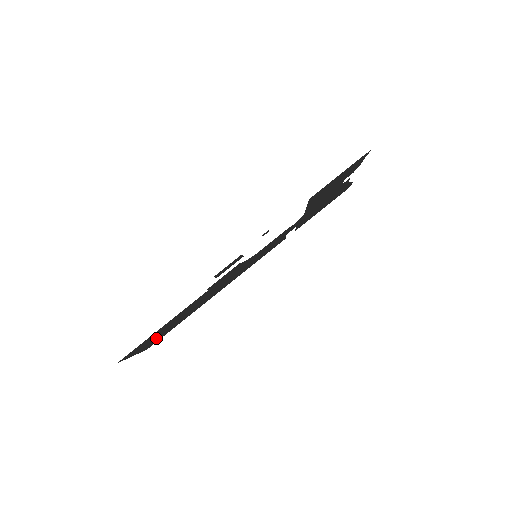
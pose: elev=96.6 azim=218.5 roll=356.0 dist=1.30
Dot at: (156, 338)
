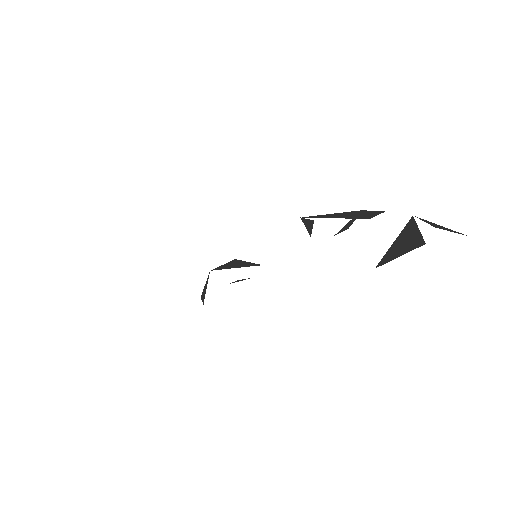
Dot at: occluded
